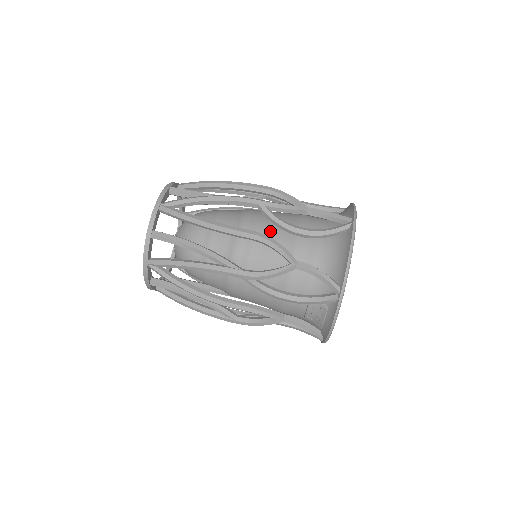
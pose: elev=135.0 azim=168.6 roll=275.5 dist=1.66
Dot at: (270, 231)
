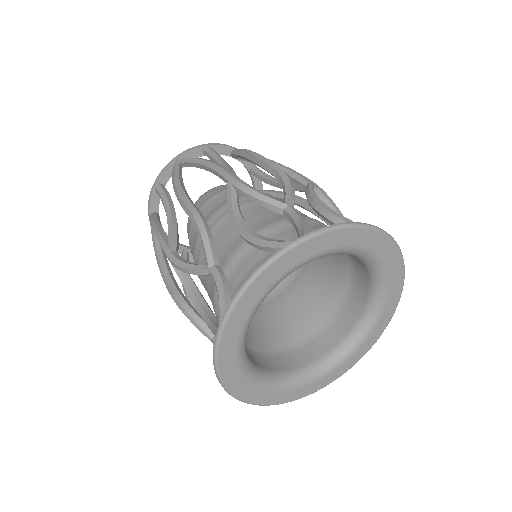
Dot at: occluded
